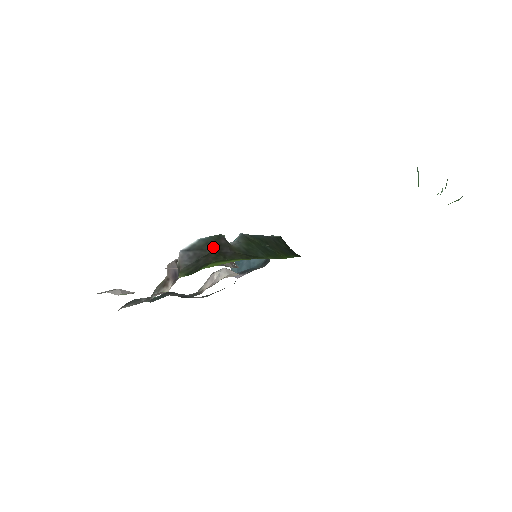
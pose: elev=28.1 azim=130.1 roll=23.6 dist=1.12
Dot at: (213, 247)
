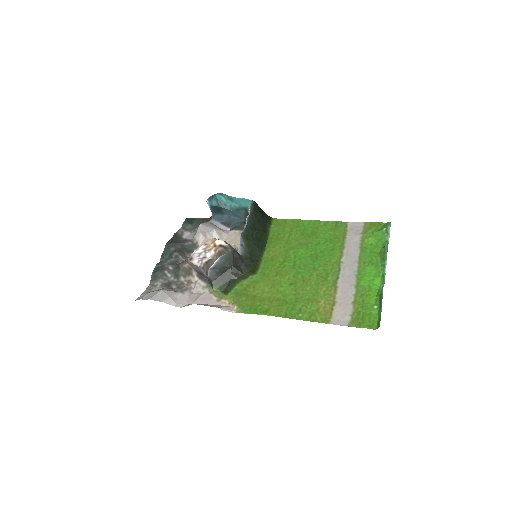
Dot at: (232, 263)
